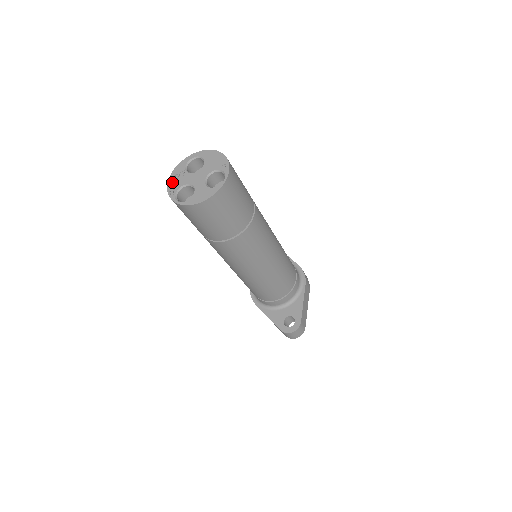
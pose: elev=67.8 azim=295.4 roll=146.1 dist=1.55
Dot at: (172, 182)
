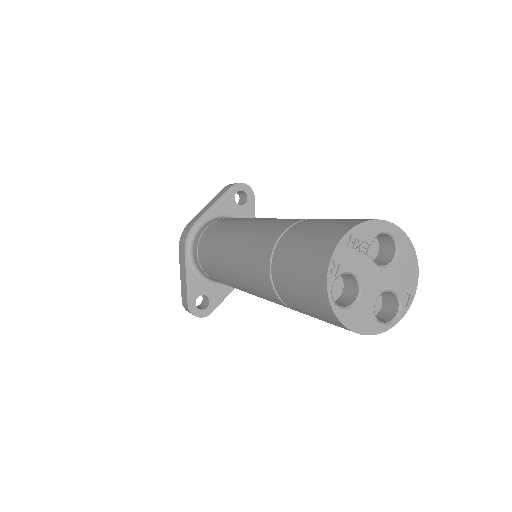
Dot at: (346, 248)
